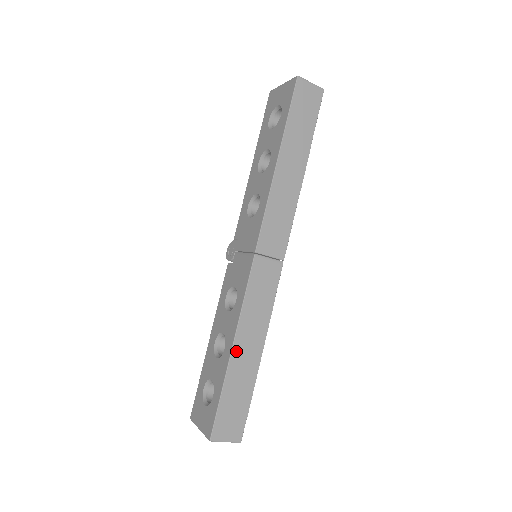
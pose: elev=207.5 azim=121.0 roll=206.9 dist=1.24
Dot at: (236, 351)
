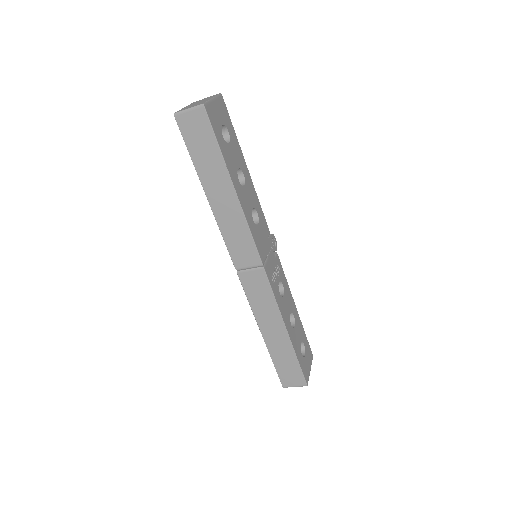
Dot at: (266, 336)
